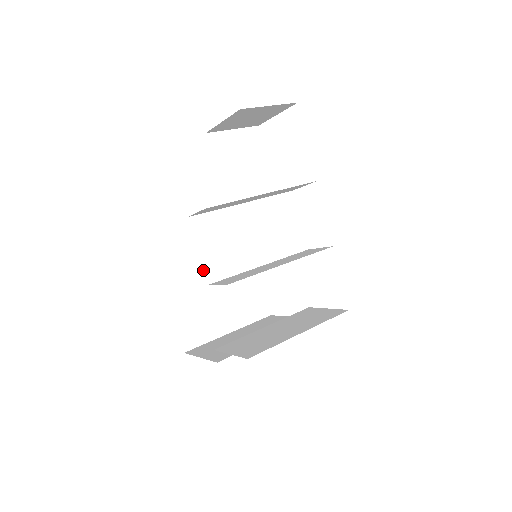
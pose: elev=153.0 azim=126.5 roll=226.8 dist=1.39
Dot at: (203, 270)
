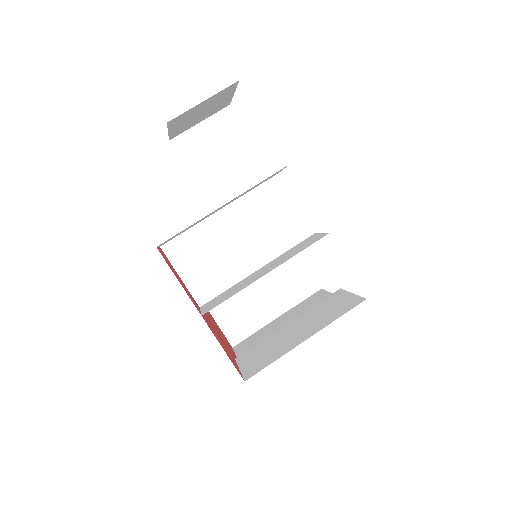
Dot at: (192, 294)
